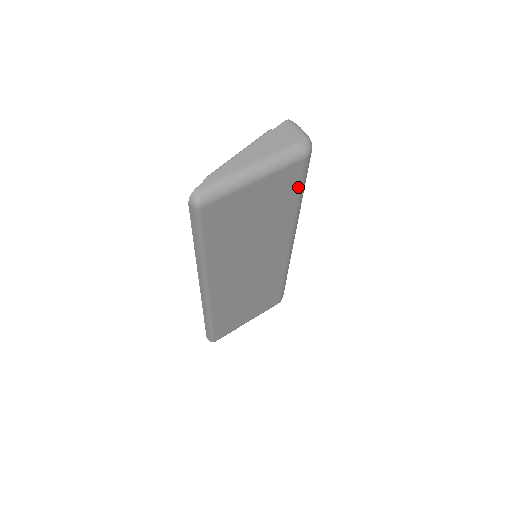
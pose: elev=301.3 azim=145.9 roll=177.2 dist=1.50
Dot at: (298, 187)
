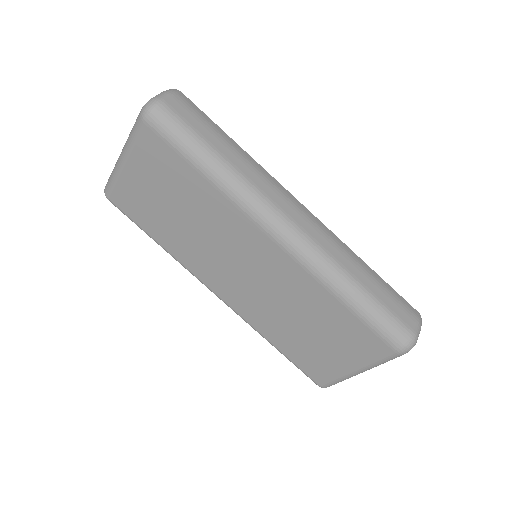
Dot at: (179, 156)
